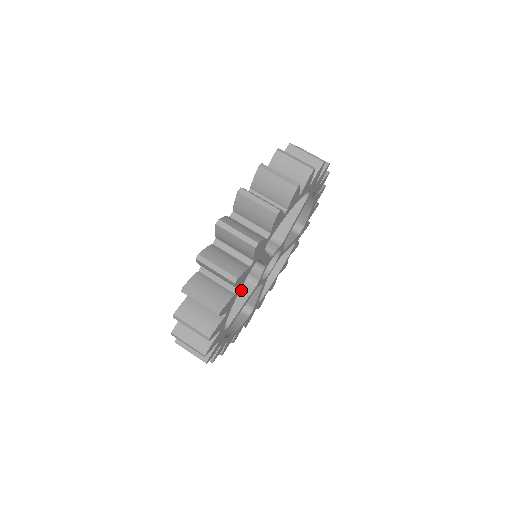
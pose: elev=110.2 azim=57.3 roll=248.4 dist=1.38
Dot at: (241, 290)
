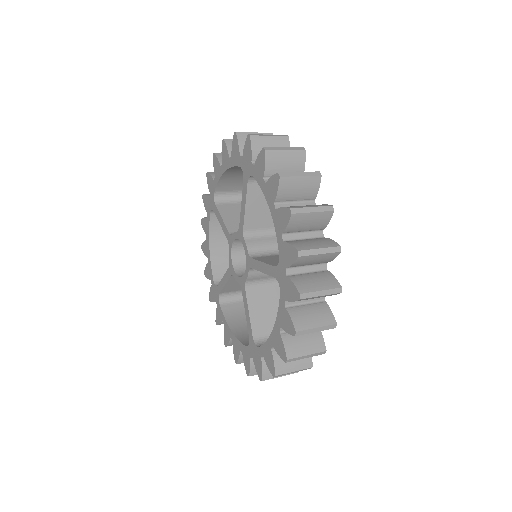
Dot at: occluded
